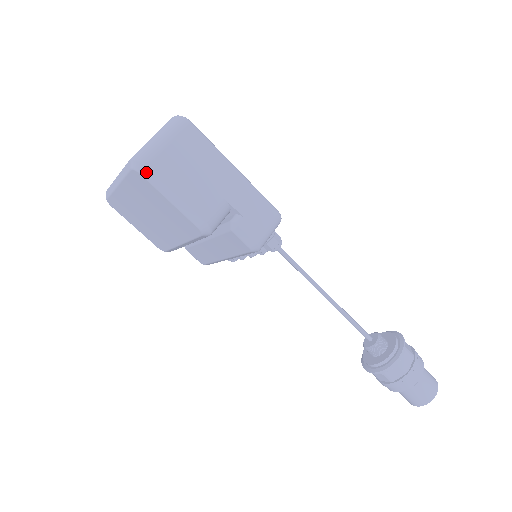
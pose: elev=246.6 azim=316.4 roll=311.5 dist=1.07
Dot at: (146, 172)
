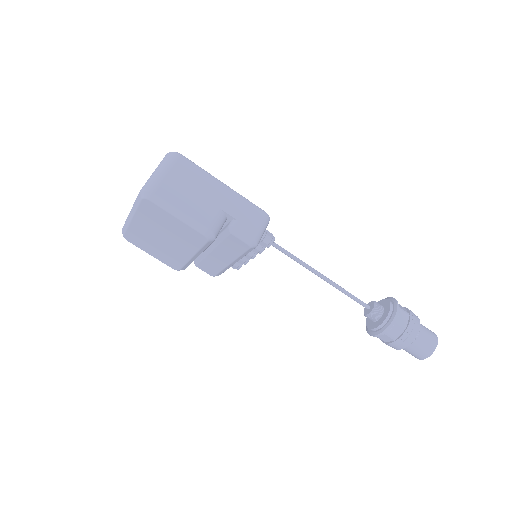
Dot at: (154, 198)
